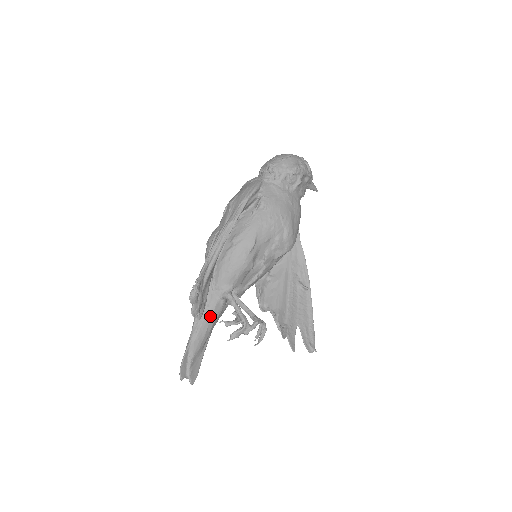
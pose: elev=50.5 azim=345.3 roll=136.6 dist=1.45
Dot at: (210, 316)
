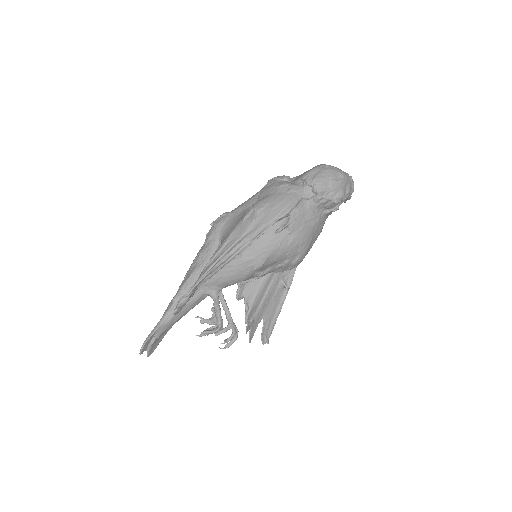
Dot at: (189, 306)
